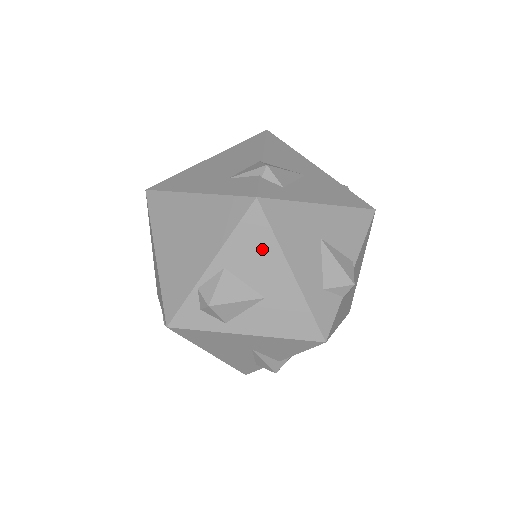
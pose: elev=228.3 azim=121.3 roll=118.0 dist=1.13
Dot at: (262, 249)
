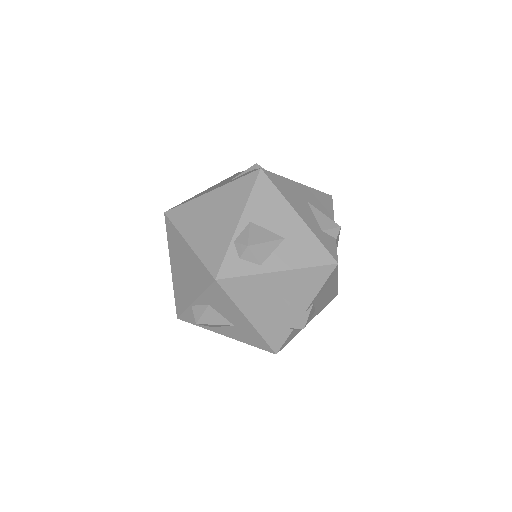
Dot at: (273, 202)
